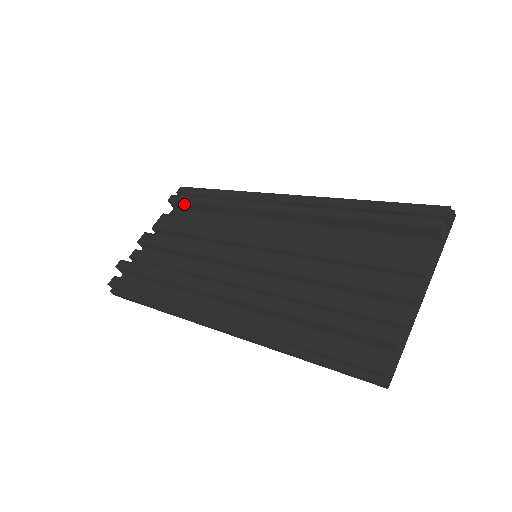
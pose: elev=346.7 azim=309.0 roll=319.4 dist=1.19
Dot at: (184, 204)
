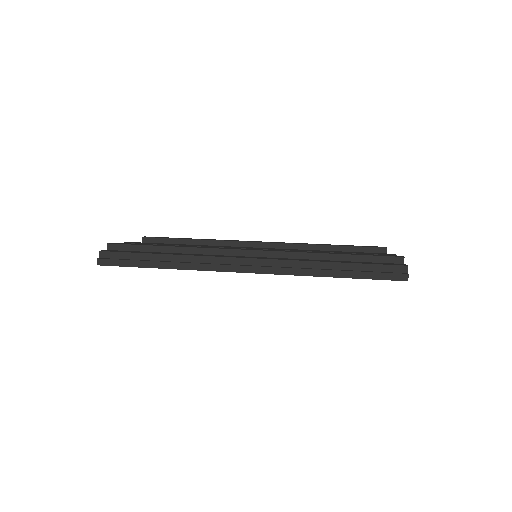
Dot at: (161, 241)
